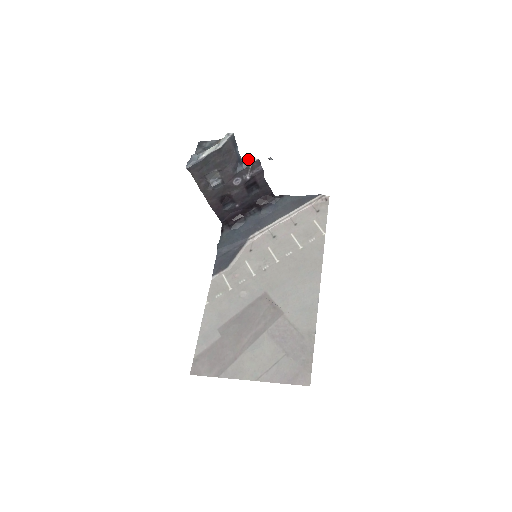
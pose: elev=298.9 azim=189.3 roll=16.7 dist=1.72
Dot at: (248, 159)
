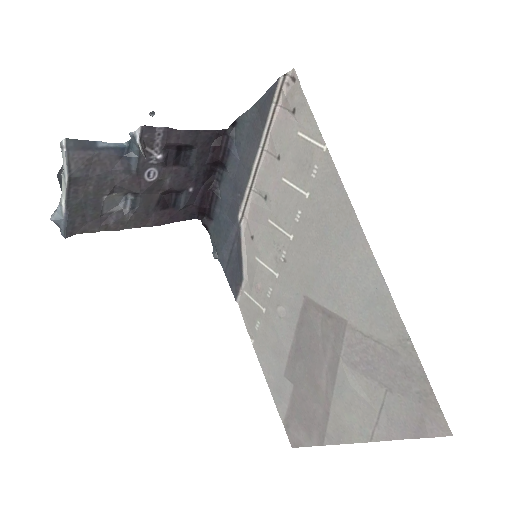
Dot at: (130, 139)
